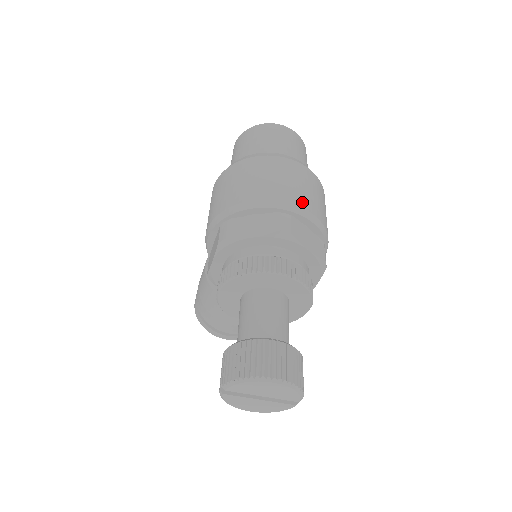
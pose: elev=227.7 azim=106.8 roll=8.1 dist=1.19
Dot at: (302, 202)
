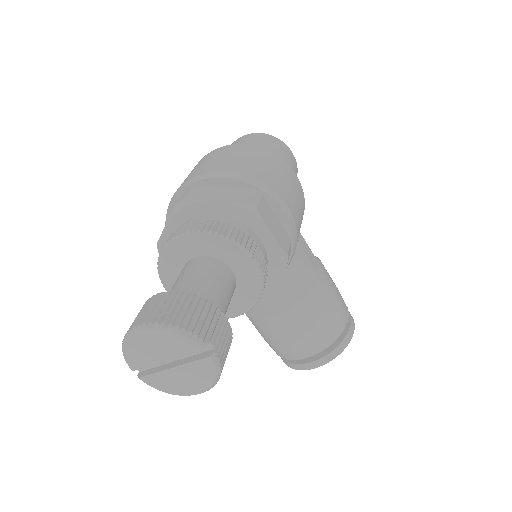
Dot at: (209, 169)
